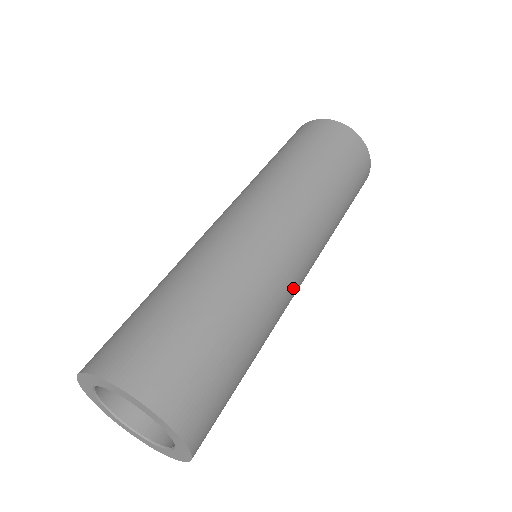
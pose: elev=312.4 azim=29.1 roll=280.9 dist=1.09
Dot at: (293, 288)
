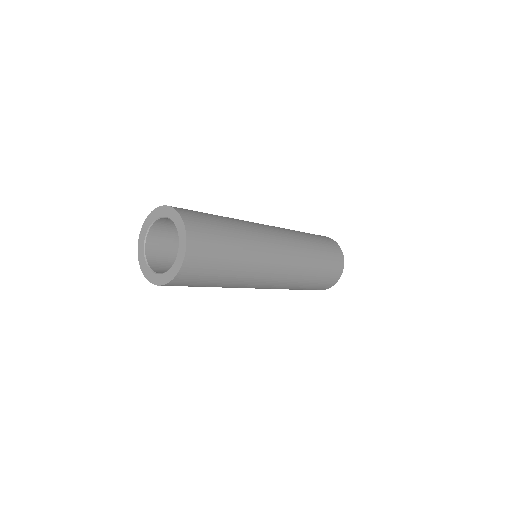
Dot at: (269, 238)
